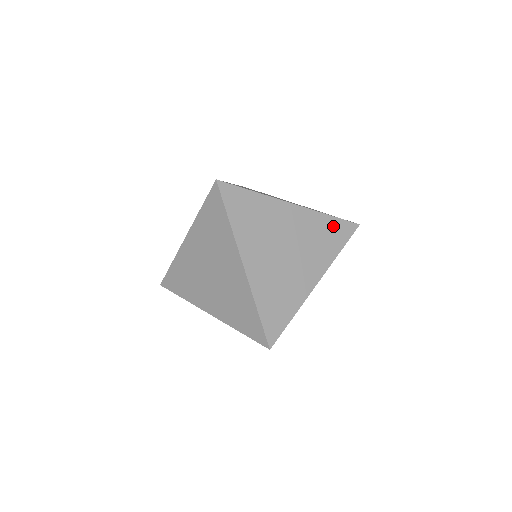
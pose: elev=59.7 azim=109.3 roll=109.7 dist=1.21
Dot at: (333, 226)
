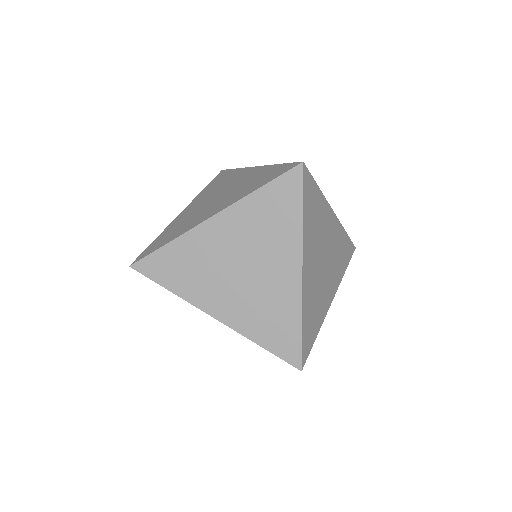
Dot at: (272, 196)
